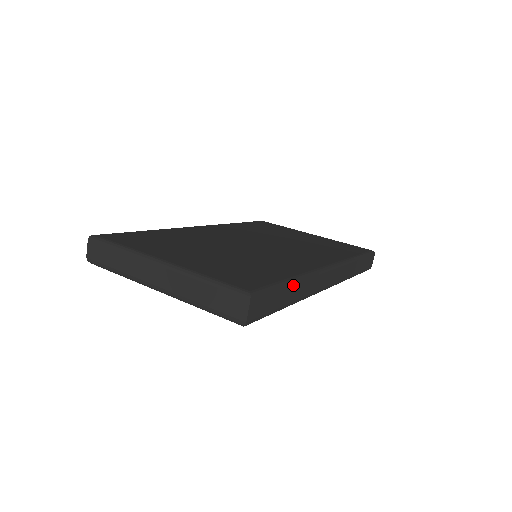
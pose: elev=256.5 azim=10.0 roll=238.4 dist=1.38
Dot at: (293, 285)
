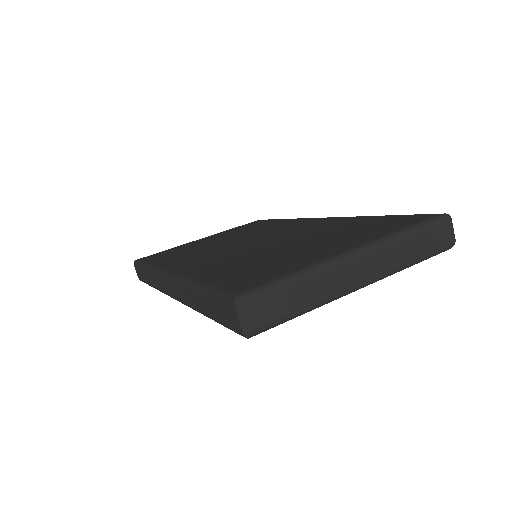
Dot at: occluded
